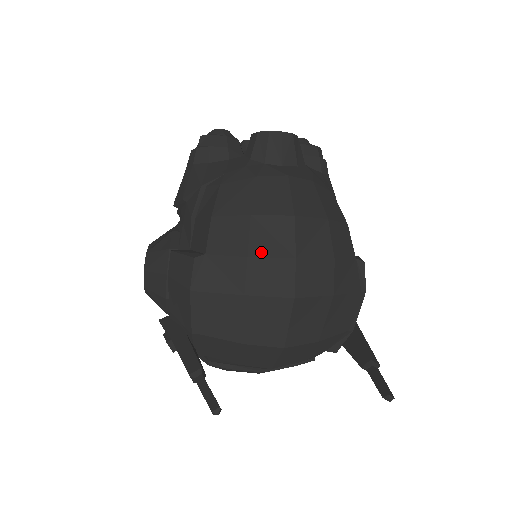
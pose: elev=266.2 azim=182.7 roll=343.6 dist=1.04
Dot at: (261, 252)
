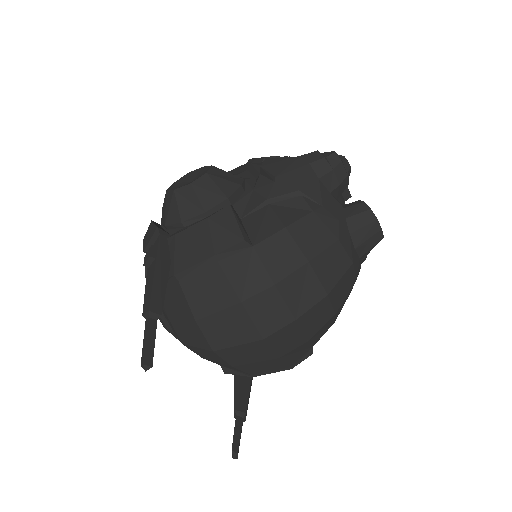
Dot at: (285, 292)
